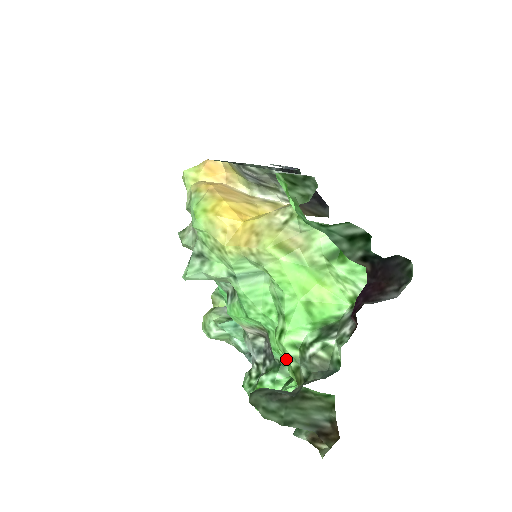
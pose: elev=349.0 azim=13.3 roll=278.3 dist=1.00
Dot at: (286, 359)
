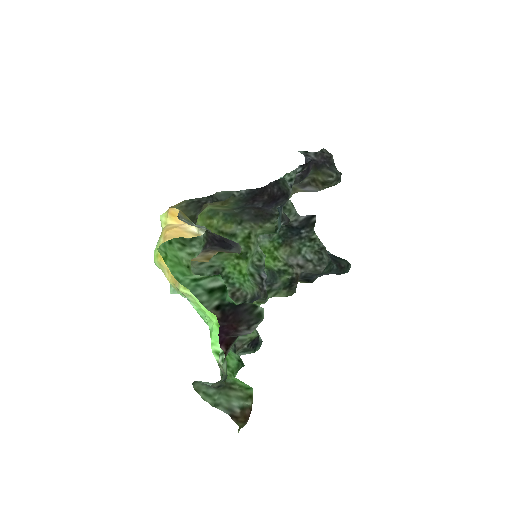
Dot at: occluded
